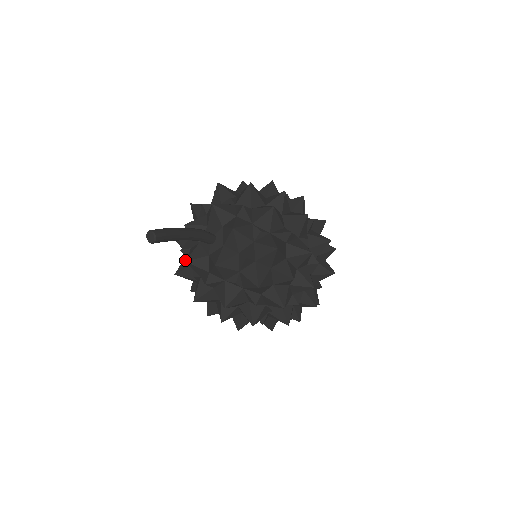
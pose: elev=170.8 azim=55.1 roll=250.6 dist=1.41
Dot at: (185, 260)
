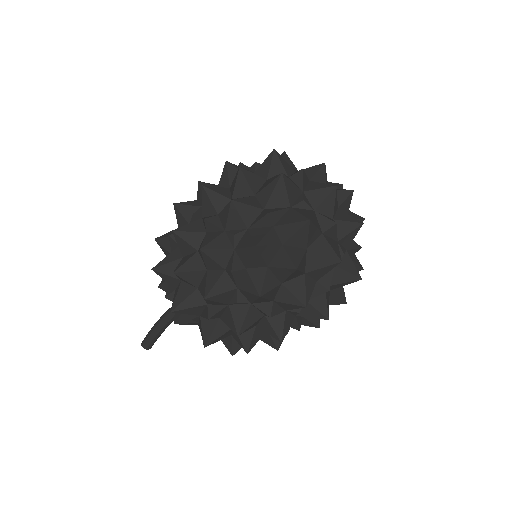
Dot at: occluded
